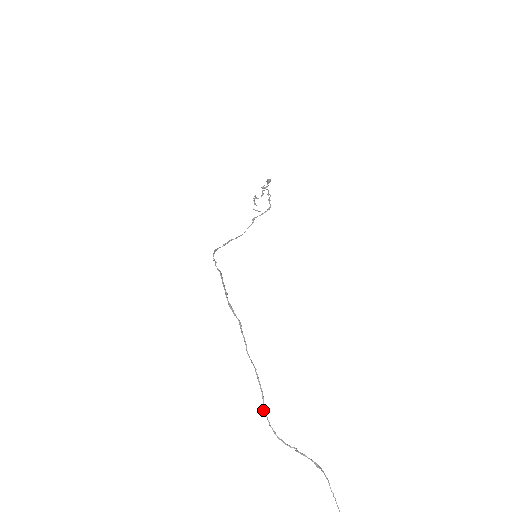
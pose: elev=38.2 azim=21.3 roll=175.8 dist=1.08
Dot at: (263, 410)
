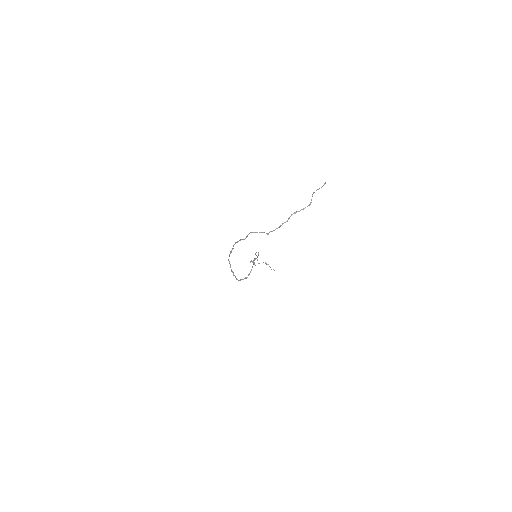
Dot at: (267, 234)
